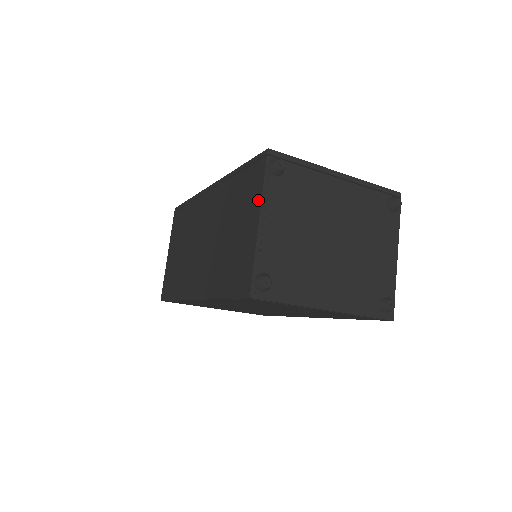
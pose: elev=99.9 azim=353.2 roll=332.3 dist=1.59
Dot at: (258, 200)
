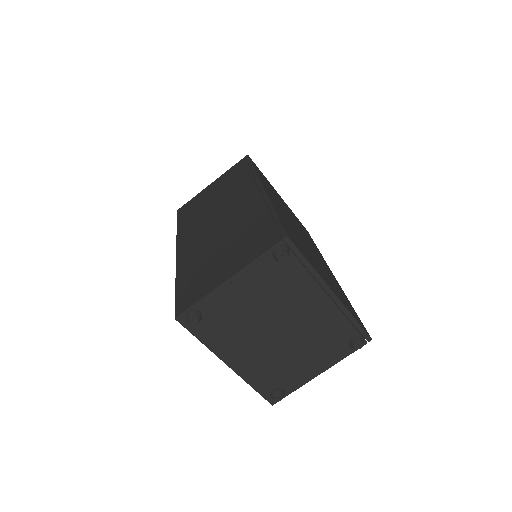
Dot at: (245, 262)
